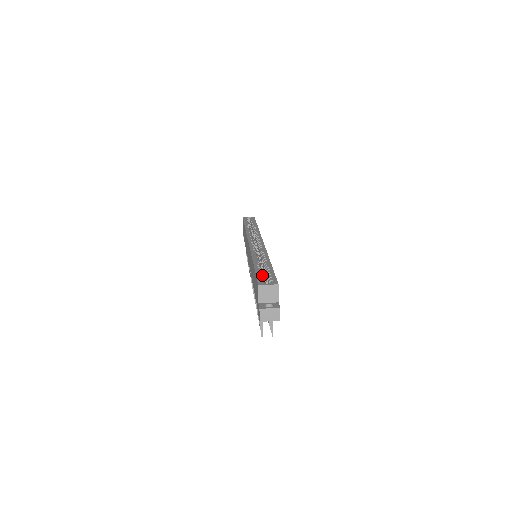
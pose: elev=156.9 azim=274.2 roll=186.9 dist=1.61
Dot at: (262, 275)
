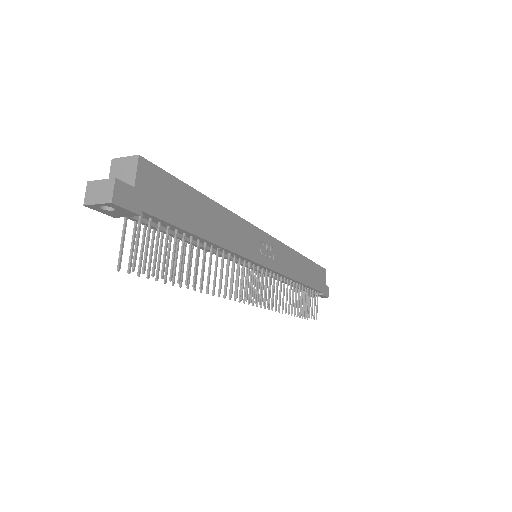
Dot at: occluded
